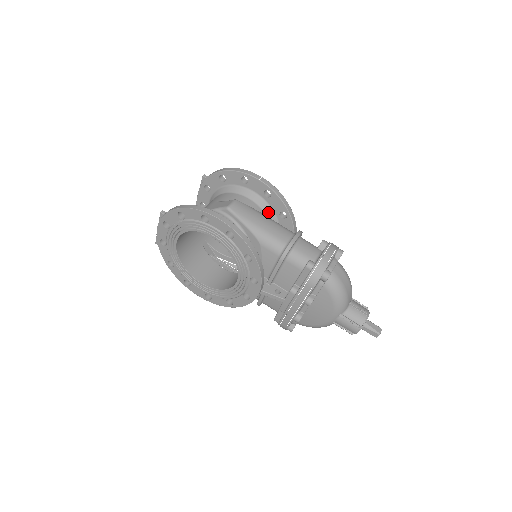
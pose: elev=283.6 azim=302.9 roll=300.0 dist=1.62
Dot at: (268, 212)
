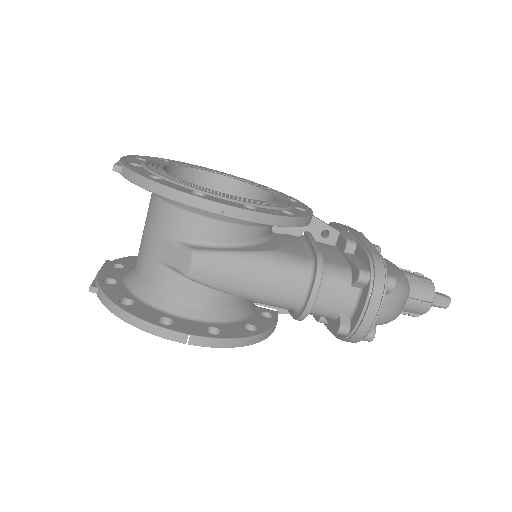
Dot at: occluded
